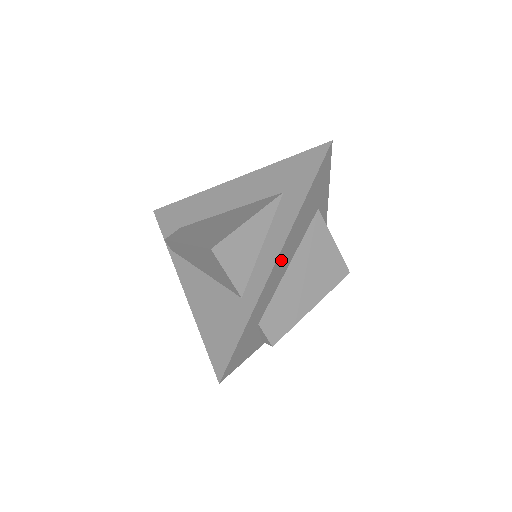
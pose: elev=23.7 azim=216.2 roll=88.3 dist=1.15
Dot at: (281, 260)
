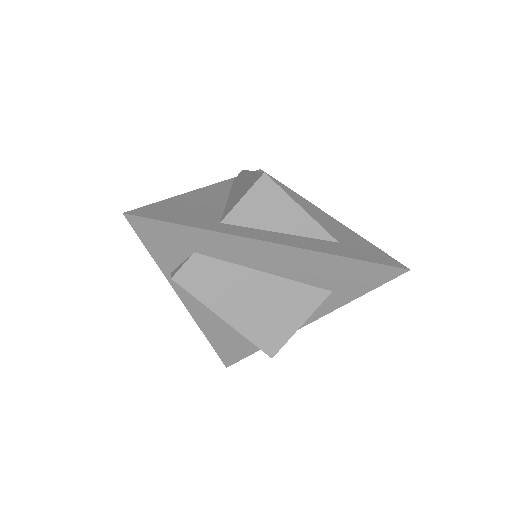
Dot at: (273, 252)
